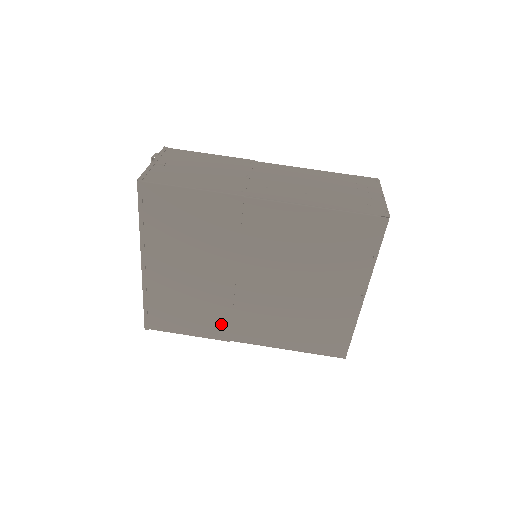
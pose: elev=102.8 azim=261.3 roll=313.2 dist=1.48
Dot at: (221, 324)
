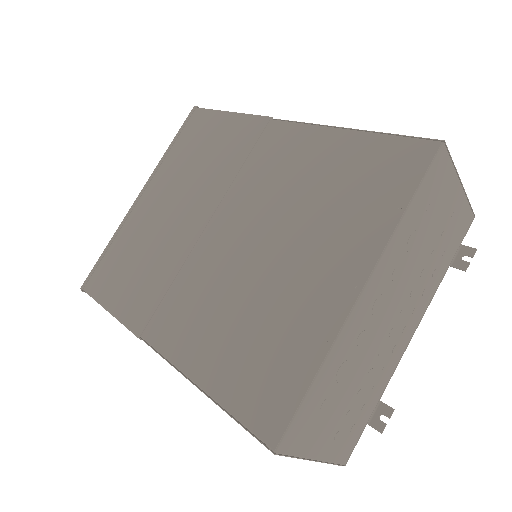
Dot at: (150, 300)
